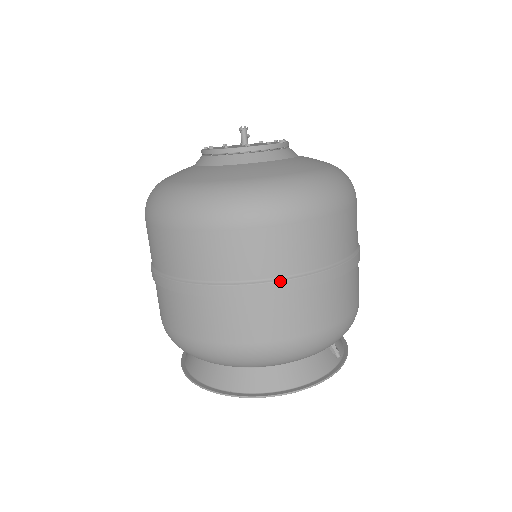
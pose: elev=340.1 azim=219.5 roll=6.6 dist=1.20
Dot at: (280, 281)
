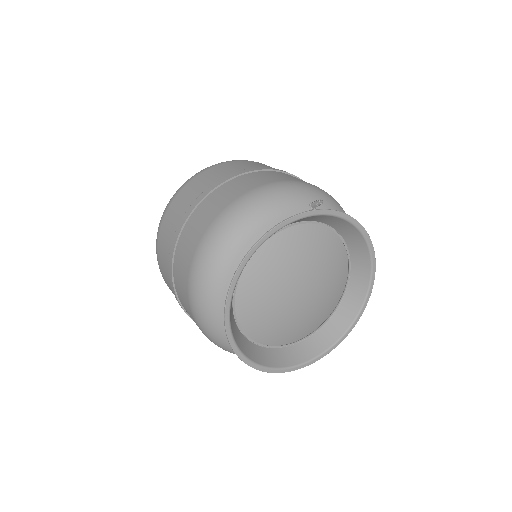
Dot at: (218, 181)
